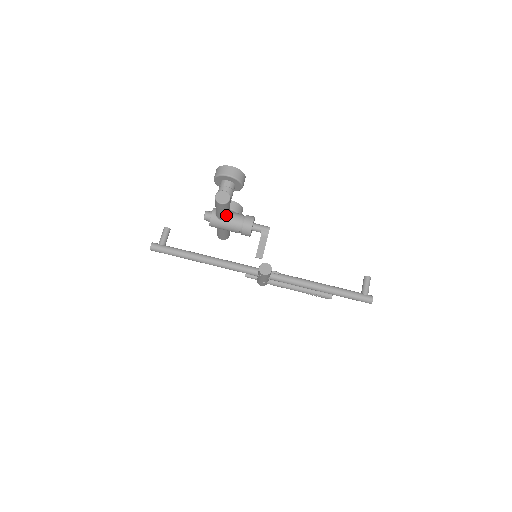
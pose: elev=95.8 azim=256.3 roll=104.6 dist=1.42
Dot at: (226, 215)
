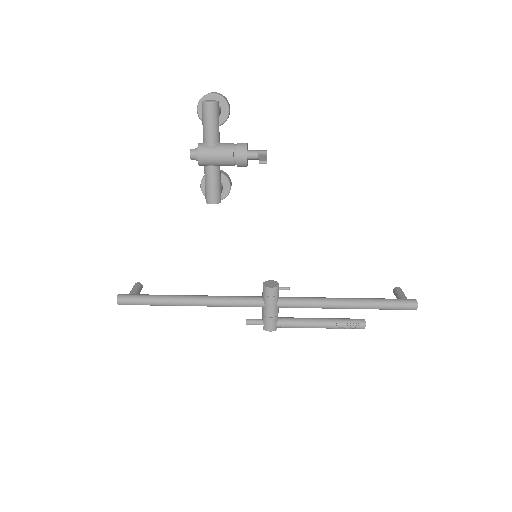
Dot at: (215, 134)
